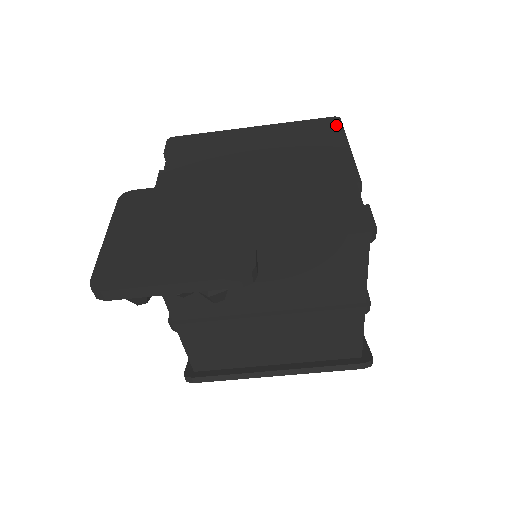
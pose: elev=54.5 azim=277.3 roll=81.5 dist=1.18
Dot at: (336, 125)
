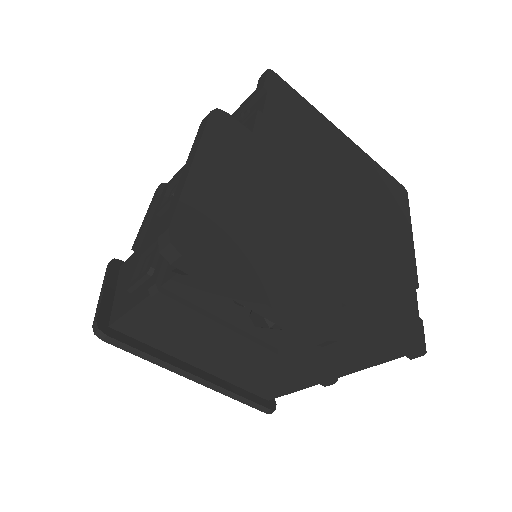
Dot at: (405, 199)
